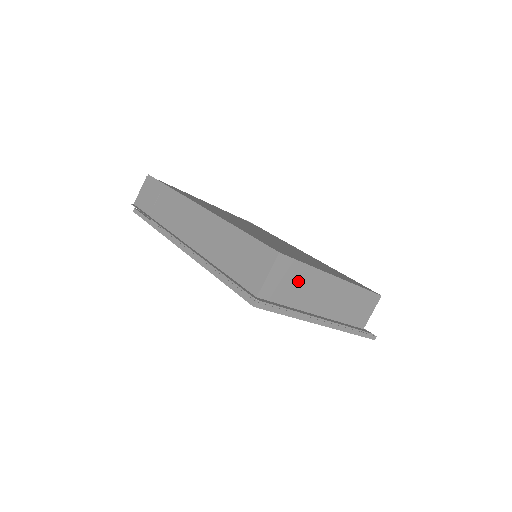
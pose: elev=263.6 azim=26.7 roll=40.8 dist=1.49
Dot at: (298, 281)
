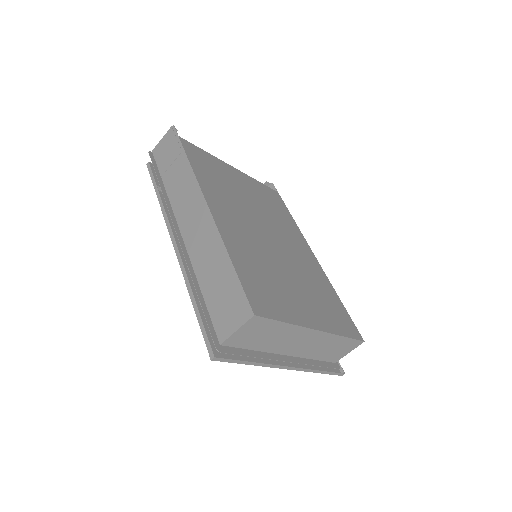
Dot at: (271, 333)
